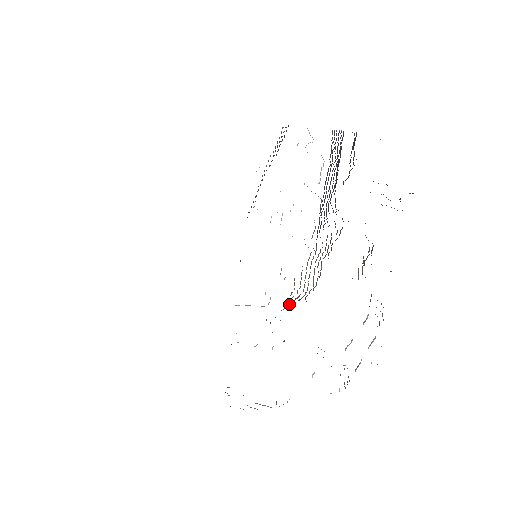
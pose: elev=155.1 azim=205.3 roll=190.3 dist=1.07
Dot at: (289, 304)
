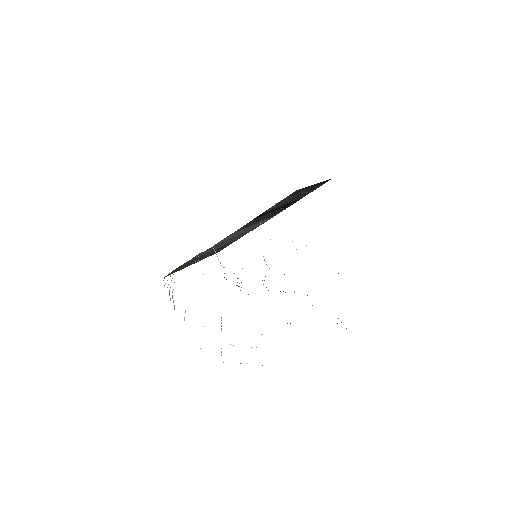
Dot at: occluded
